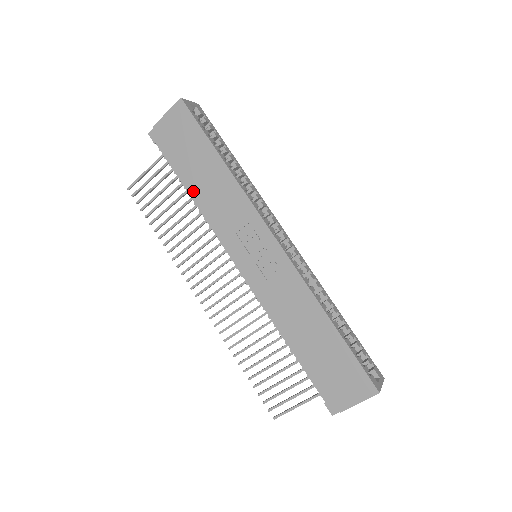
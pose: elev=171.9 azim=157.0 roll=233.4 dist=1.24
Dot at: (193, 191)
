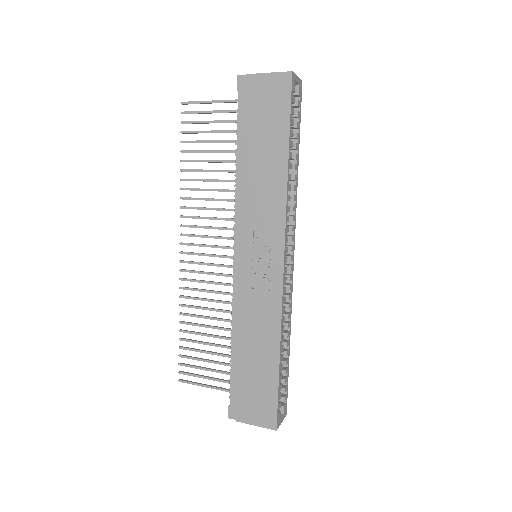
Dot at: (242, 163)
